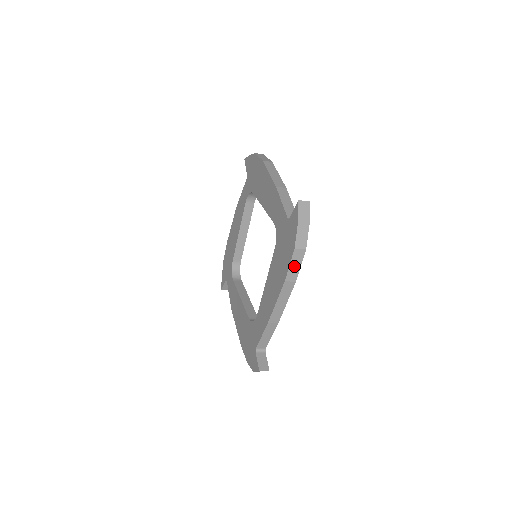
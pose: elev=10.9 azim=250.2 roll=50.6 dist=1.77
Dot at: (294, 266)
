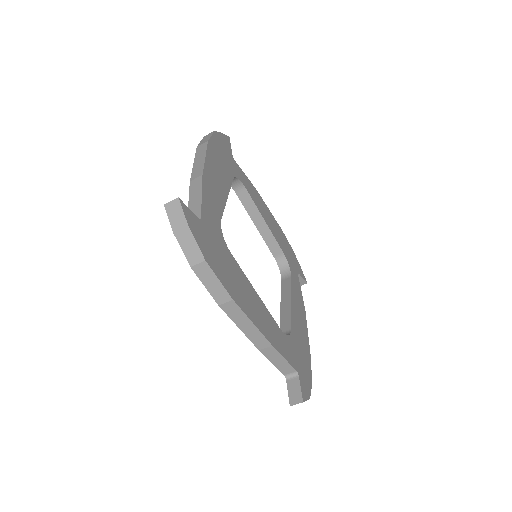
Dot at: (212, 285)
